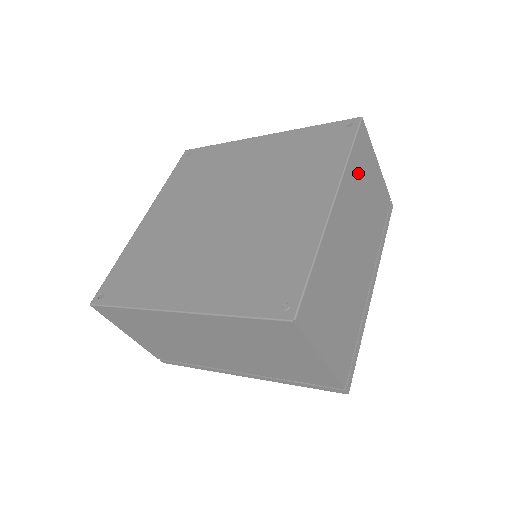
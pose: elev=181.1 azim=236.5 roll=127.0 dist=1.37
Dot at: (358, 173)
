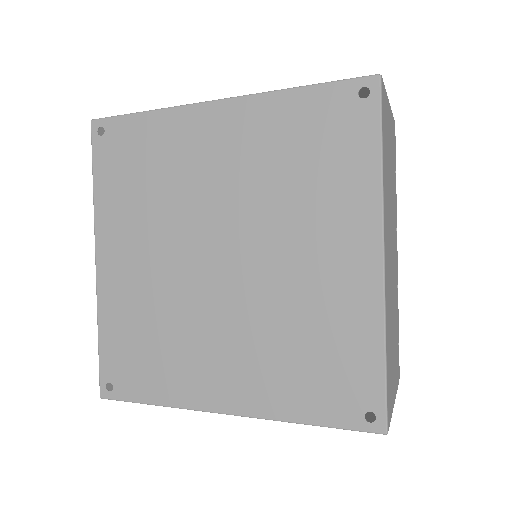
Dot at: (386, 164)
